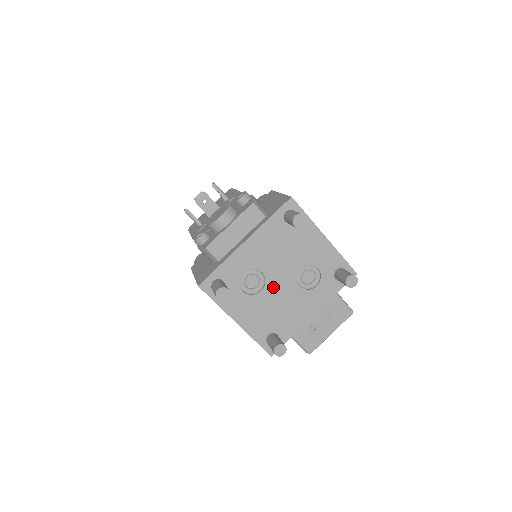
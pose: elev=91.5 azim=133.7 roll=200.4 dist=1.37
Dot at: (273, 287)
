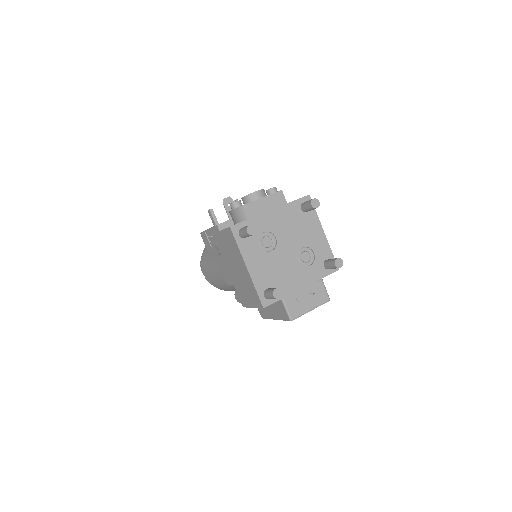
Dot at: (280, 252)
